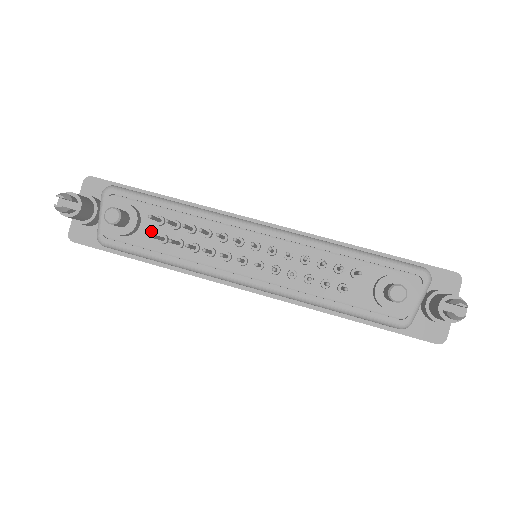
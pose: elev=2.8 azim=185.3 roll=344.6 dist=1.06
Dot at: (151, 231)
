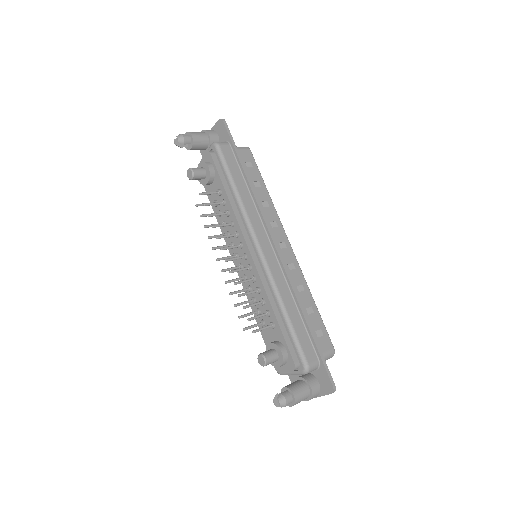
Dot at: occluded
